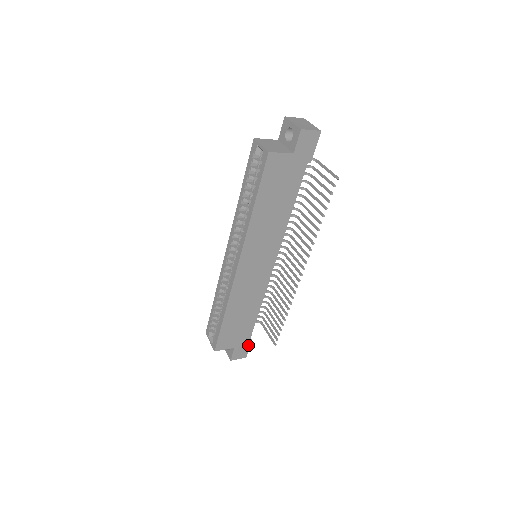
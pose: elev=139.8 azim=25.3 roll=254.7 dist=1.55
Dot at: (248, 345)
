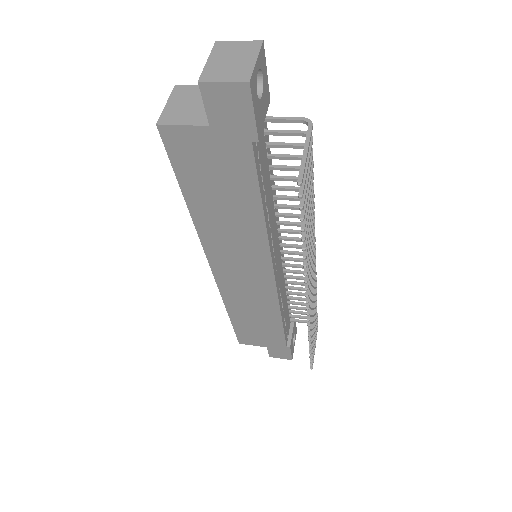
Dot at: (287, 350)
